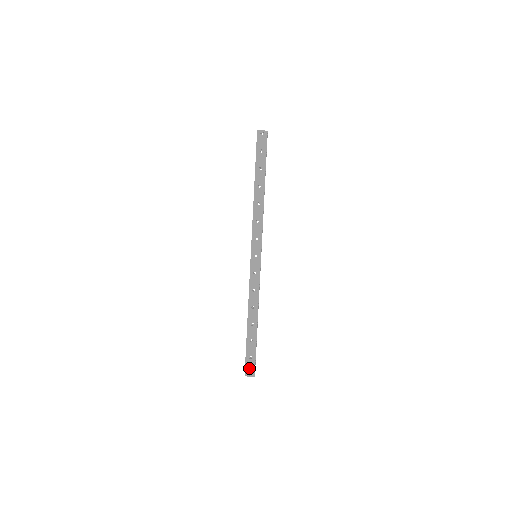
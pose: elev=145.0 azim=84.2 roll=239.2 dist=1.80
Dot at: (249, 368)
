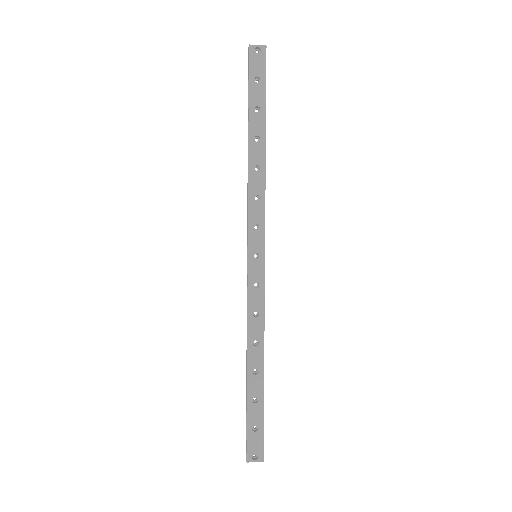
Dot at: (253, 447)
